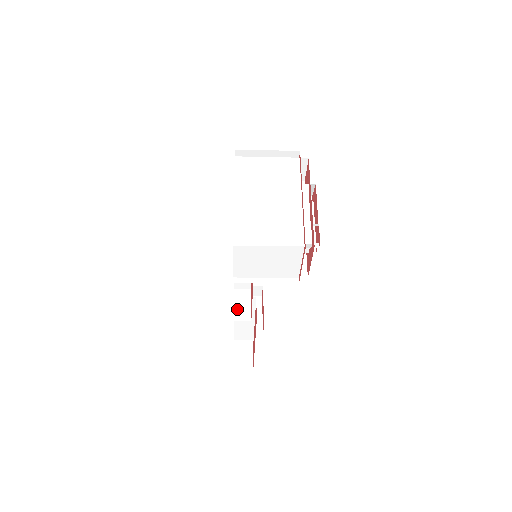
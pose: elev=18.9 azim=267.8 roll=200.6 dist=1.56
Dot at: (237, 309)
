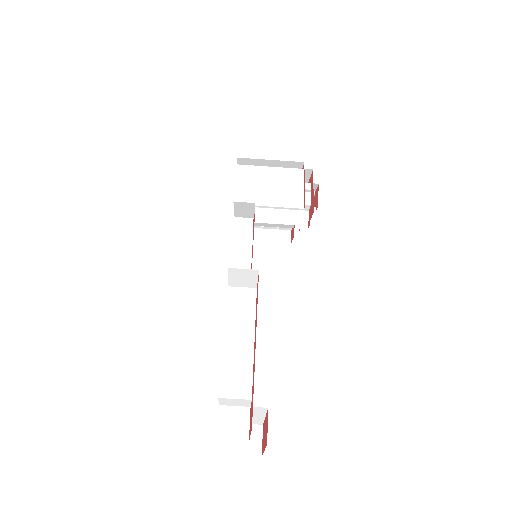
Dot at: (232, 277)
